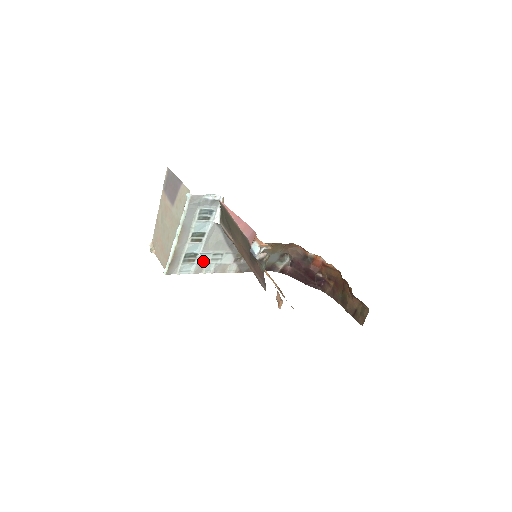
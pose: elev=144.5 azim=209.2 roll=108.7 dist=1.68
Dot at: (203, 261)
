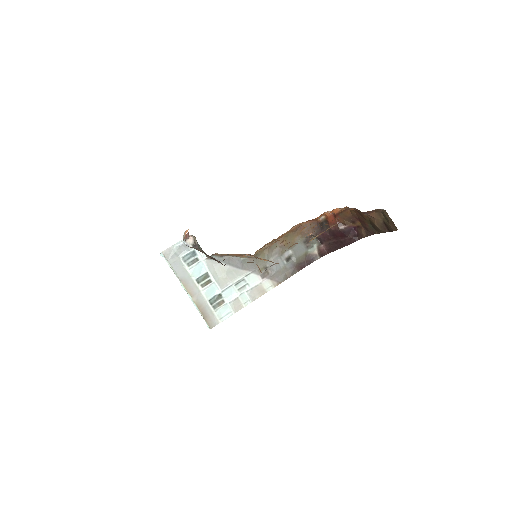
Dot at: (233, 297)
